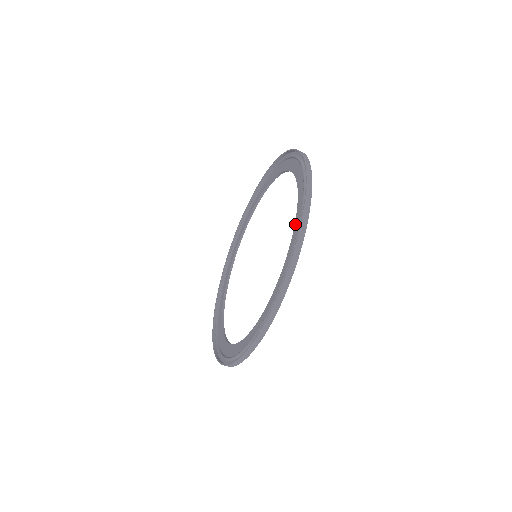
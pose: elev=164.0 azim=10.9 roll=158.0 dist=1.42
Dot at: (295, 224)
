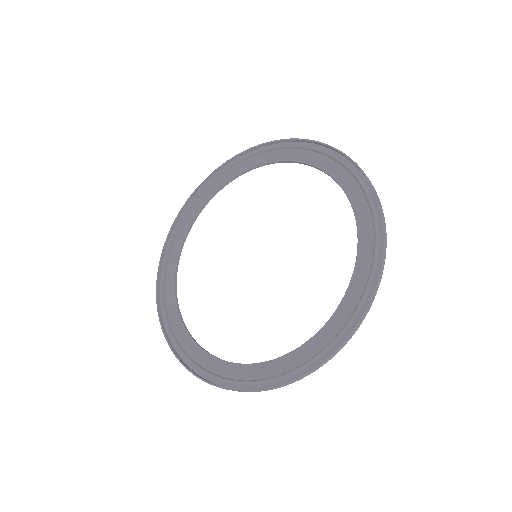
Dot at: (302, 347)
